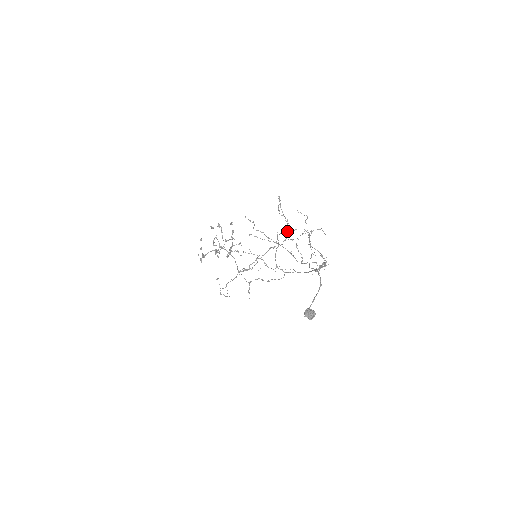
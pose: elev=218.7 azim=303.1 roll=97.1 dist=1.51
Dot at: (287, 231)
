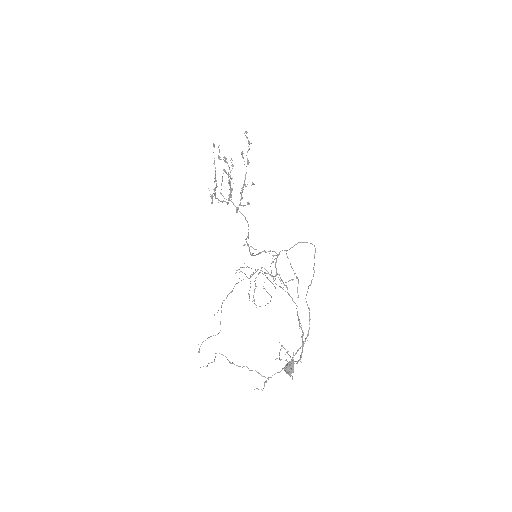
Dot at: occluded
